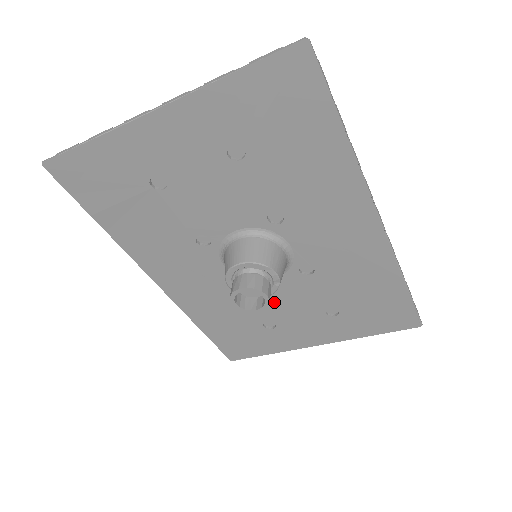
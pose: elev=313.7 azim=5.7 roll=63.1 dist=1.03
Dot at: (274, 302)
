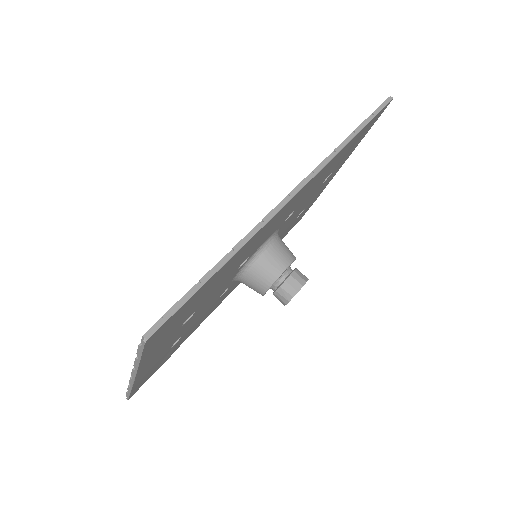
Dot at: occluded
